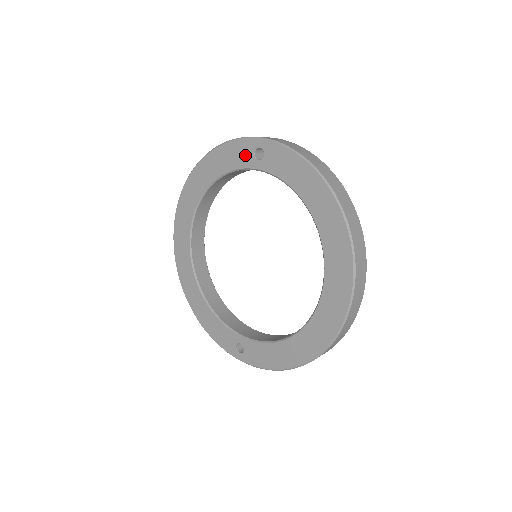
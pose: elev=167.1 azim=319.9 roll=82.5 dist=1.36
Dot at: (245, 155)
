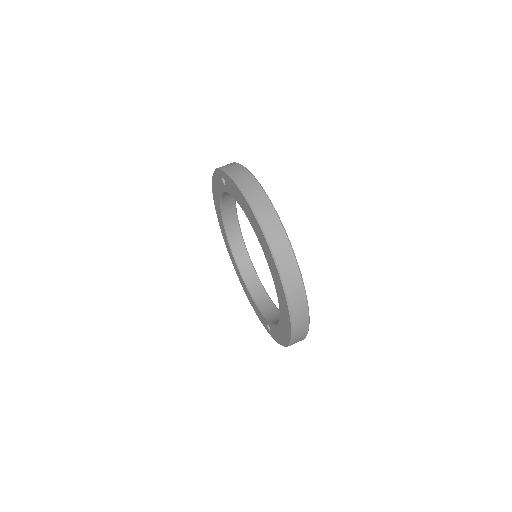
Dot at: (220, 182)
